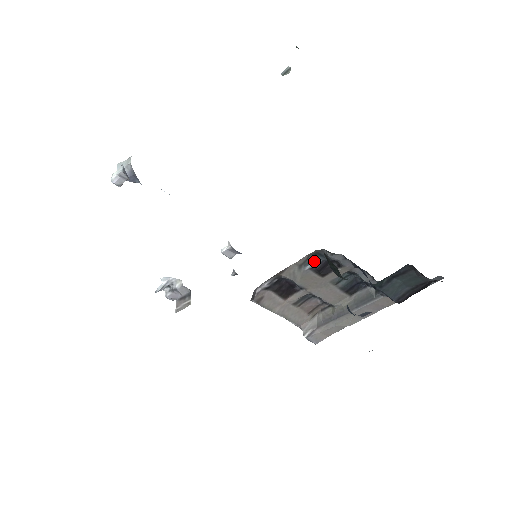
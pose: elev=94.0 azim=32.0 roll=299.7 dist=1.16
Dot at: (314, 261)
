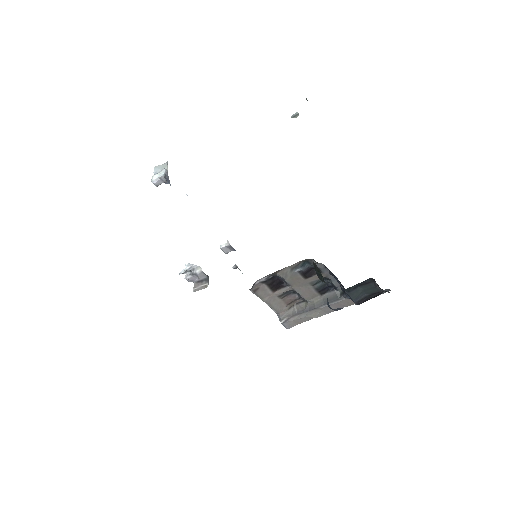
Dot at: (303, 266)
